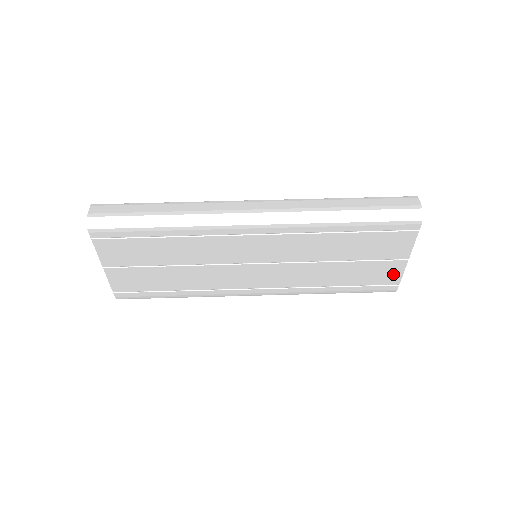
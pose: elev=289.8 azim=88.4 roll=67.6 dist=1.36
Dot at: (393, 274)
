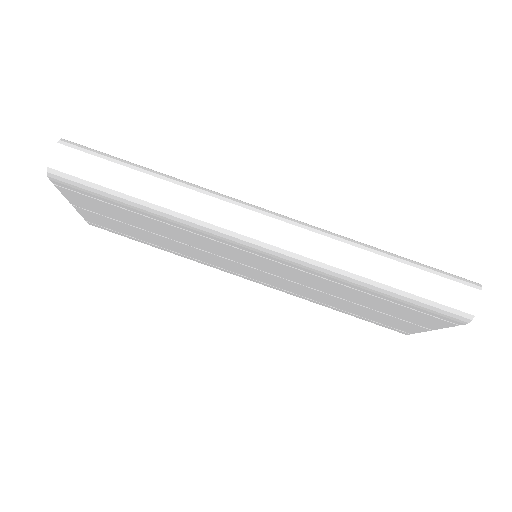
Dot at: (408, 328)
